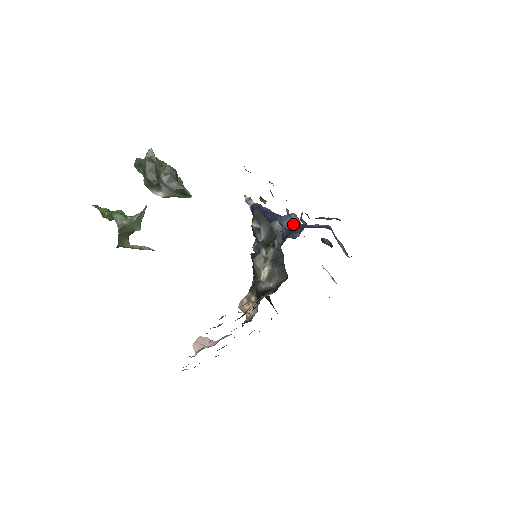
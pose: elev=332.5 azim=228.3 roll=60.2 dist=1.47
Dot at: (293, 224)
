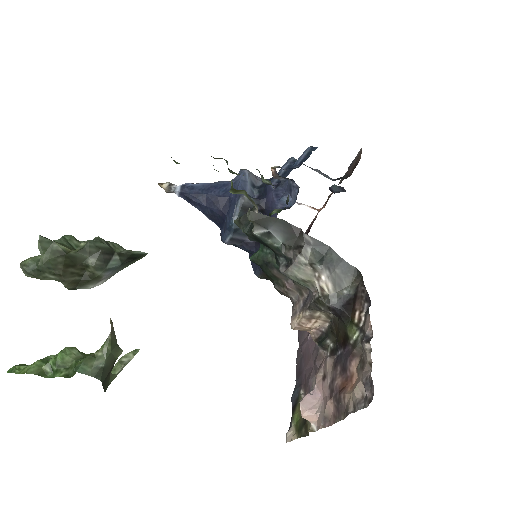
Dot at: (254, 184)
